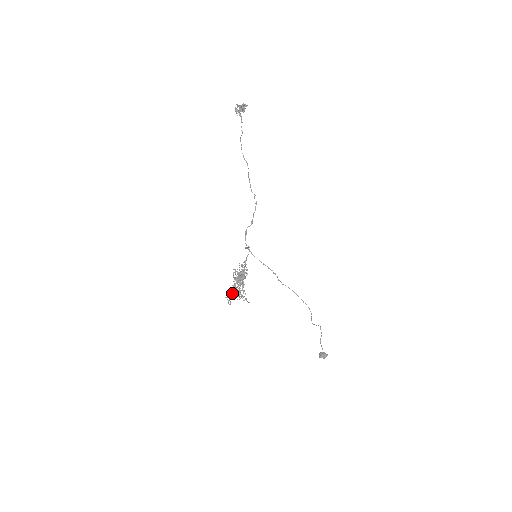
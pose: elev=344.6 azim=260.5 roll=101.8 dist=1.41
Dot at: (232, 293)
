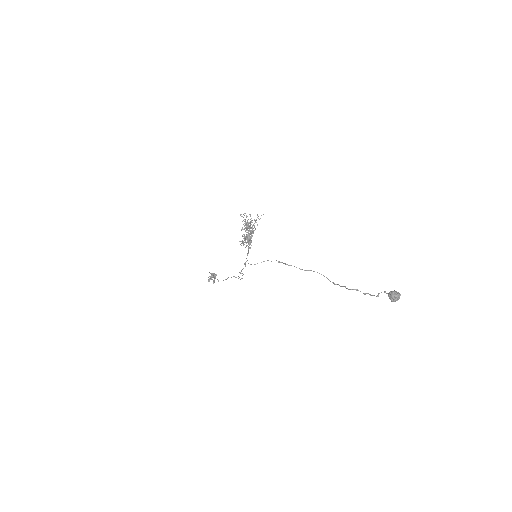
Dot at: (245, 222)
